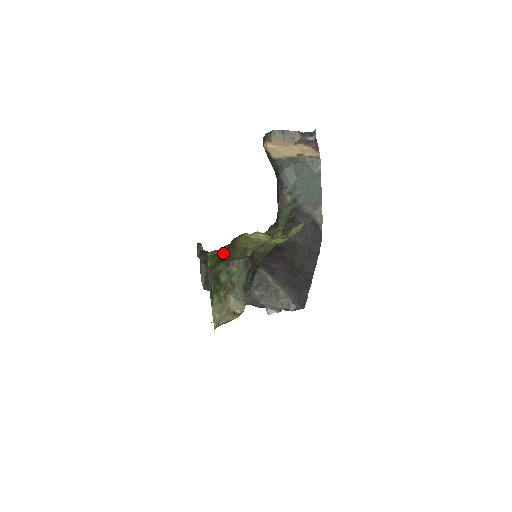
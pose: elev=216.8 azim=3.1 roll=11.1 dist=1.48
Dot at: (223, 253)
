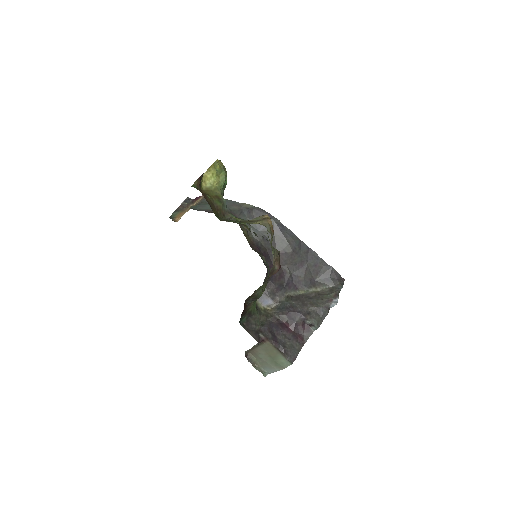
Dot at: (207, 201)
